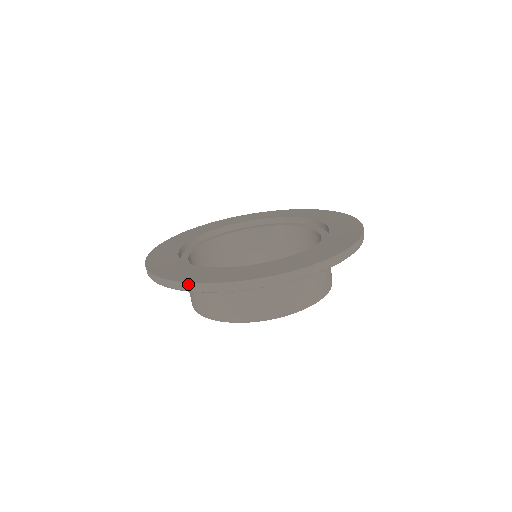
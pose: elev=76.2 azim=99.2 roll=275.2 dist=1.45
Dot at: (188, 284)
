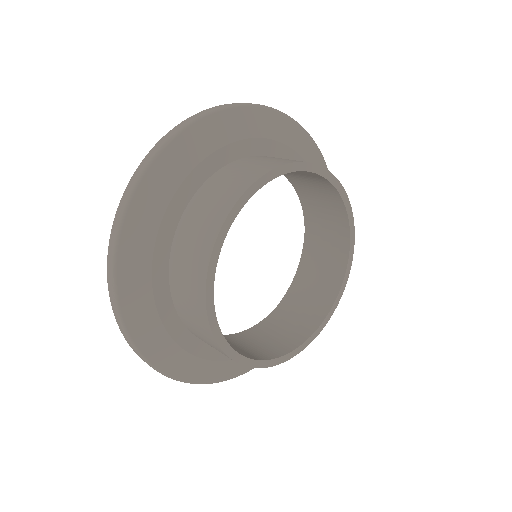
Dot at: (112, 230)
